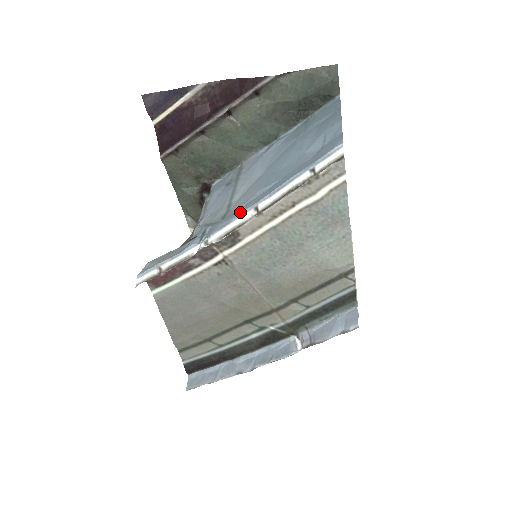
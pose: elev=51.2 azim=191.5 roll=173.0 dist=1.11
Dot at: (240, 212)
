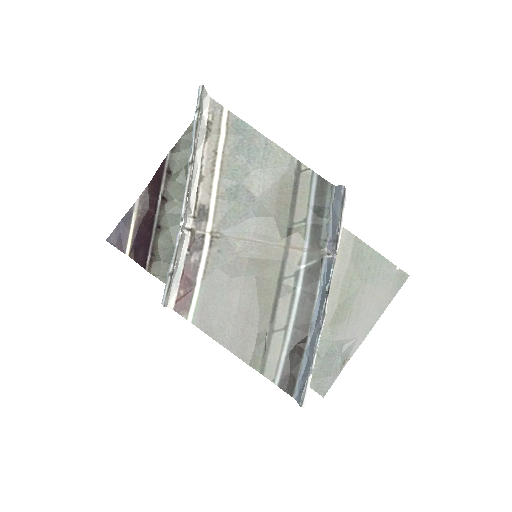
Dot at: (187, 183)
